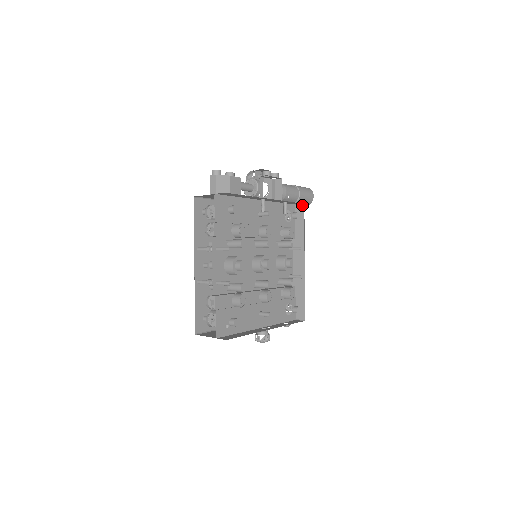
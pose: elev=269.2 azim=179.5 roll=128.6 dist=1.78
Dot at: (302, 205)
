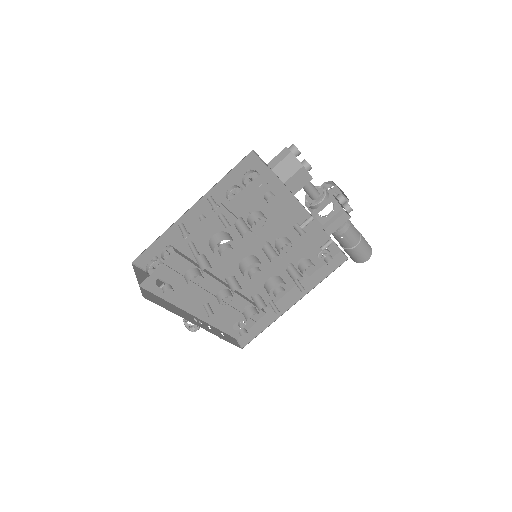
Dot at: (346, 257)
